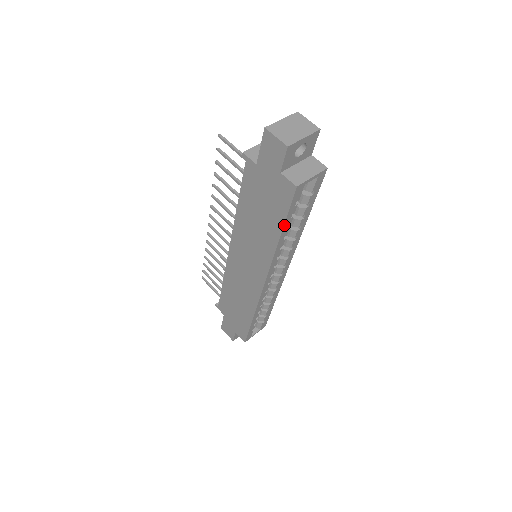
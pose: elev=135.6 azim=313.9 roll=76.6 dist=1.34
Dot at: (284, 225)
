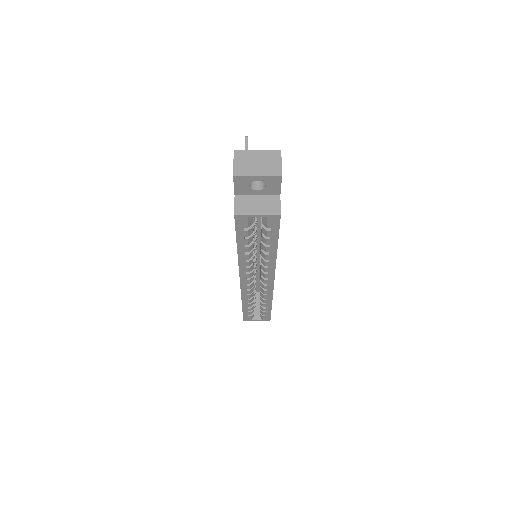
Dot at: (237, 241)
